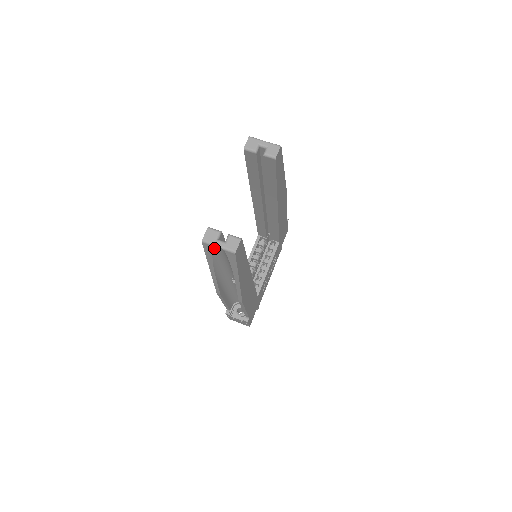
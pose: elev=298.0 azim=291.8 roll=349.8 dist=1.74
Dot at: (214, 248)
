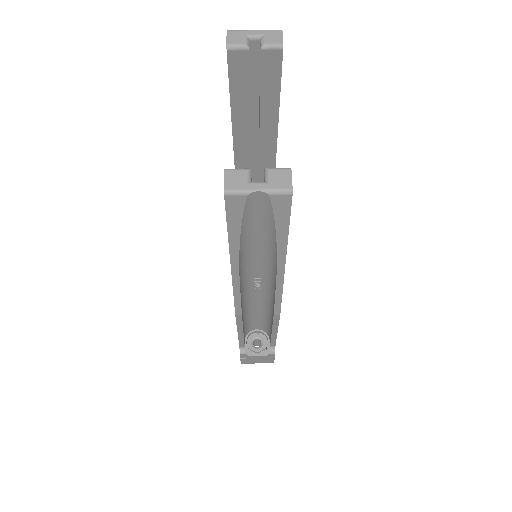
Dot at: (247, 202)
